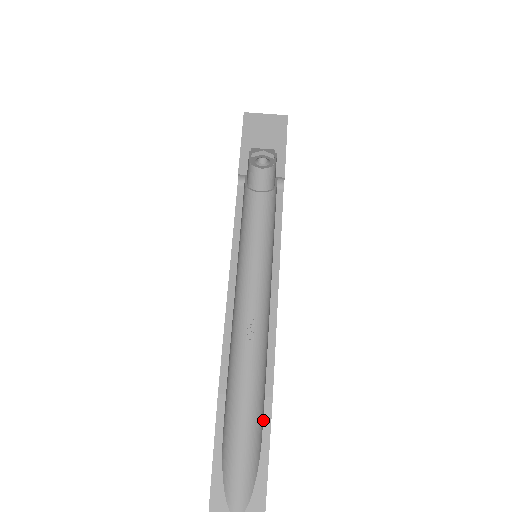
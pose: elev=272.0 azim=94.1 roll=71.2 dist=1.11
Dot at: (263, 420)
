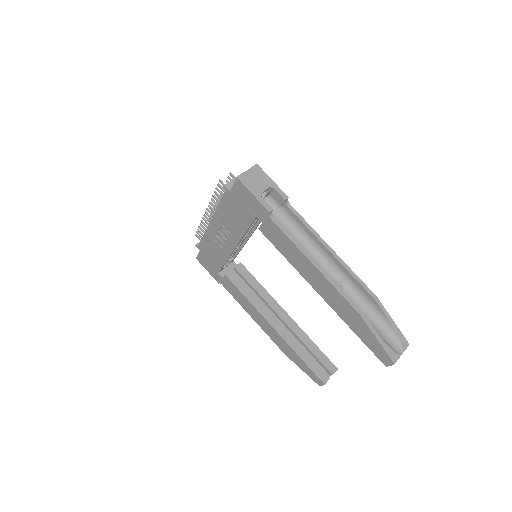
Dot at: (381, 309)
